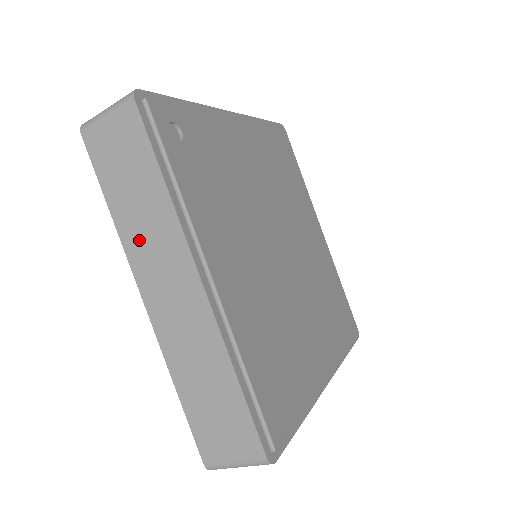
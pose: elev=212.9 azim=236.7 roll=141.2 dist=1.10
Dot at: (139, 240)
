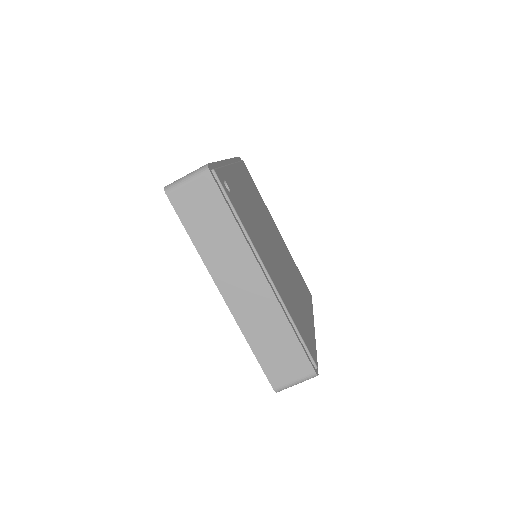
Dot at: (218, 259)
